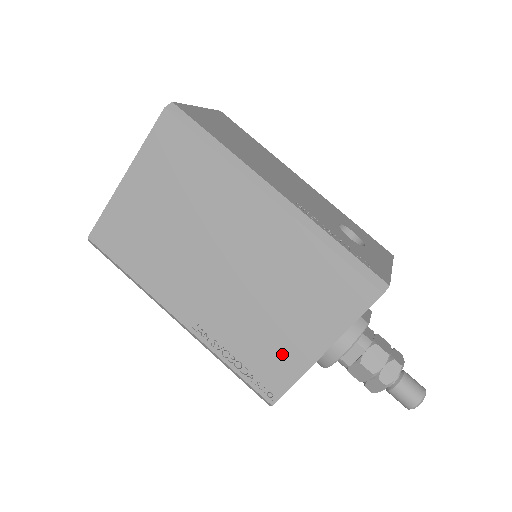
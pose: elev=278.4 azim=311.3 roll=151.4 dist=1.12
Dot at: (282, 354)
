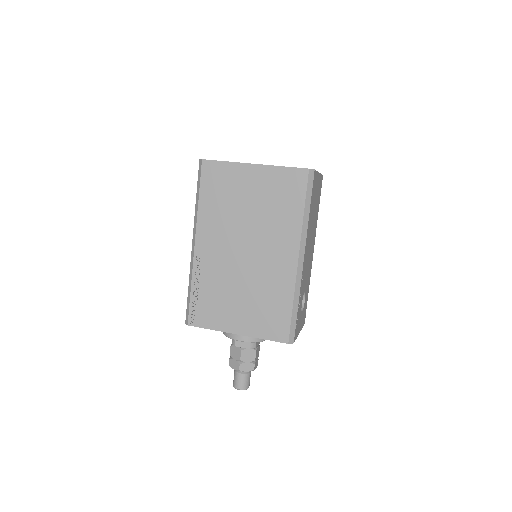
Dot at: (220, 314)
